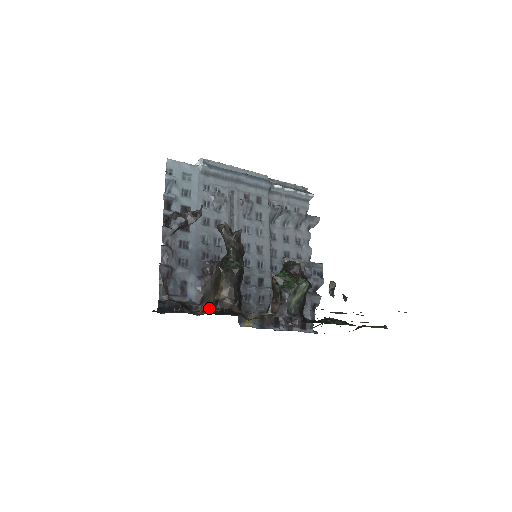
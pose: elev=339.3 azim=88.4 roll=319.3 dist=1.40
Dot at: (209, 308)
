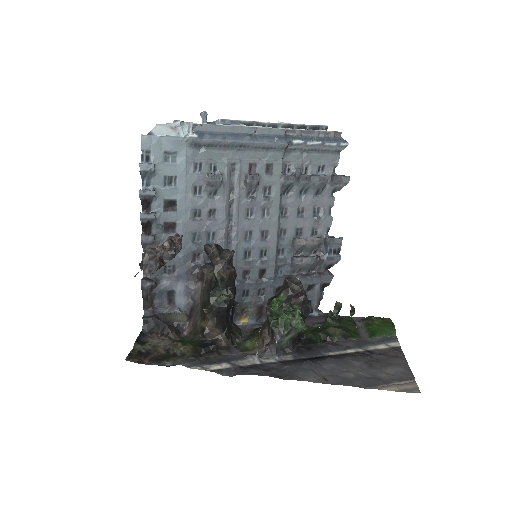
Dot at: (196, 333)
